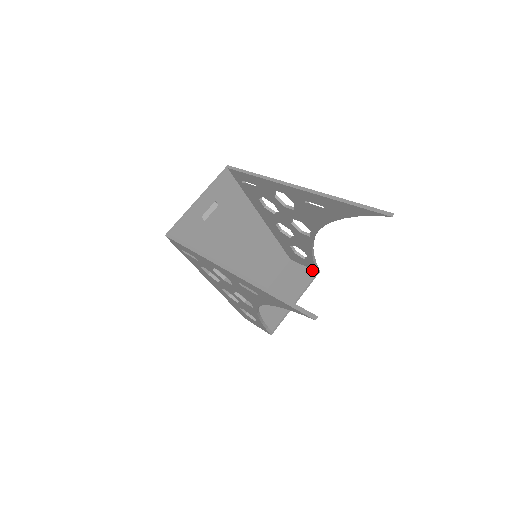
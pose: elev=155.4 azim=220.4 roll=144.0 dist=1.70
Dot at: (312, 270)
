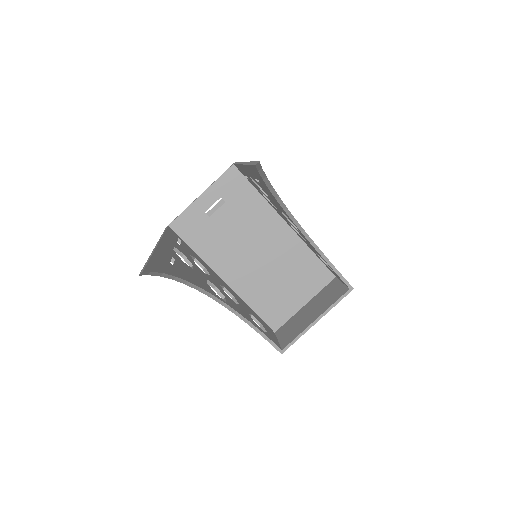
Dot at: (346, 287)
